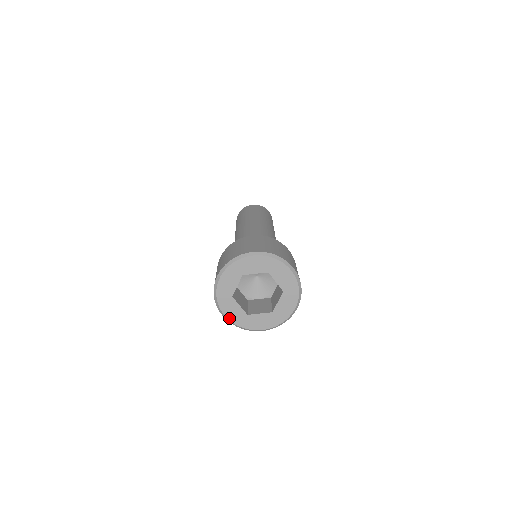
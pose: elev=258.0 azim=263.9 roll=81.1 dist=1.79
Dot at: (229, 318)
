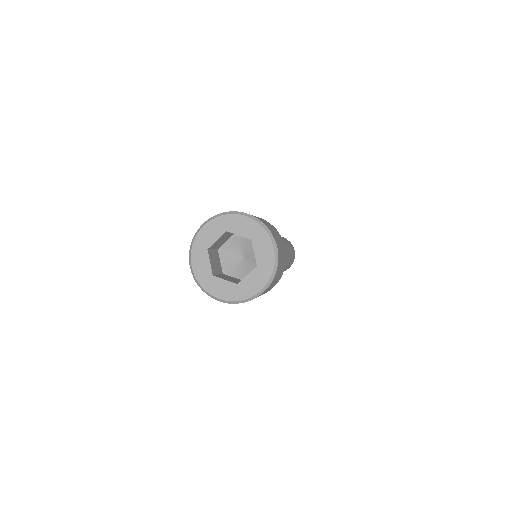
Dot at: (194, 271)
